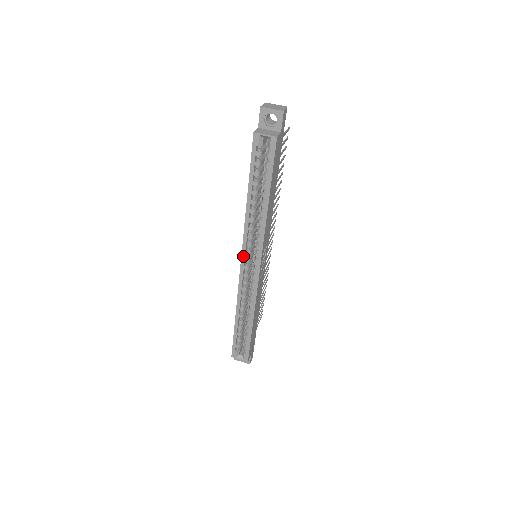
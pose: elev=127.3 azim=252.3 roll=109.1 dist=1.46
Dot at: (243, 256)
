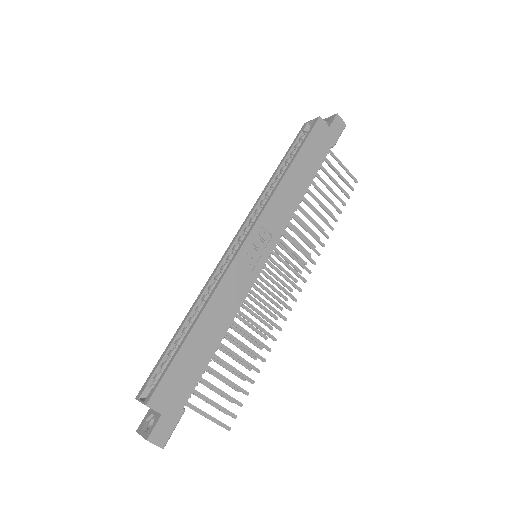
Dot at: (239, 232)
